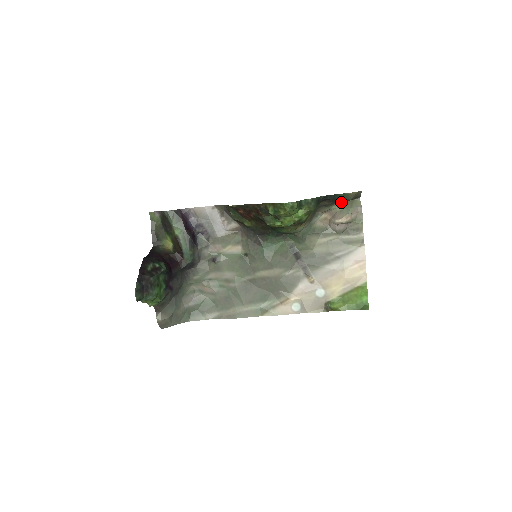
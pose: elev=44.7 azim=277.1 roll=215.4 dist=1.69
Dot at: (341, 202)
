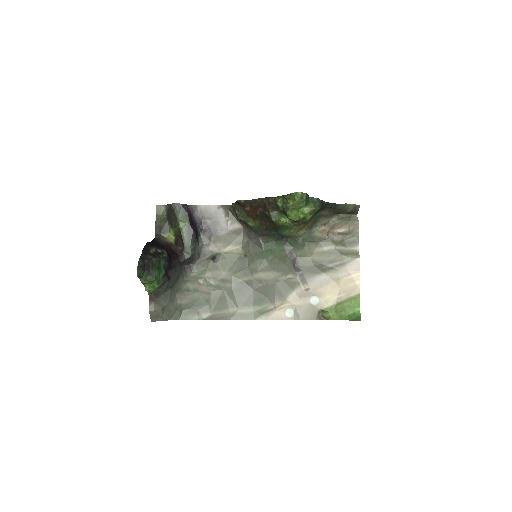
Dot at: (339, 216)
